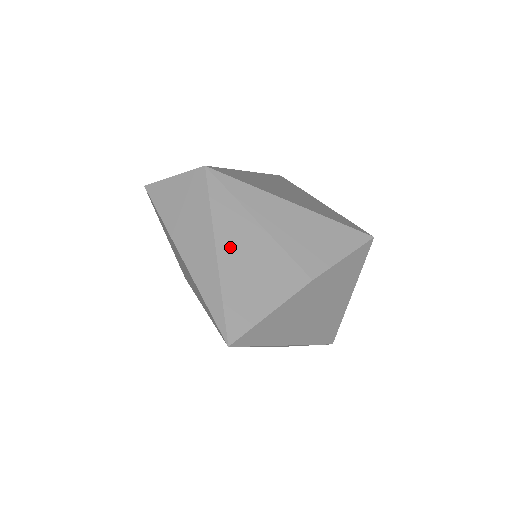
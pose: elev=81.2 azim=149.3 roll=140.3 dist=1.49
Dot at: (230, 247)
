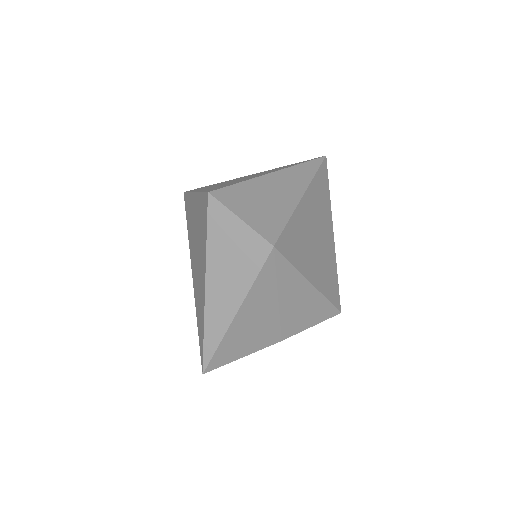
Dot at: (247, 314)
